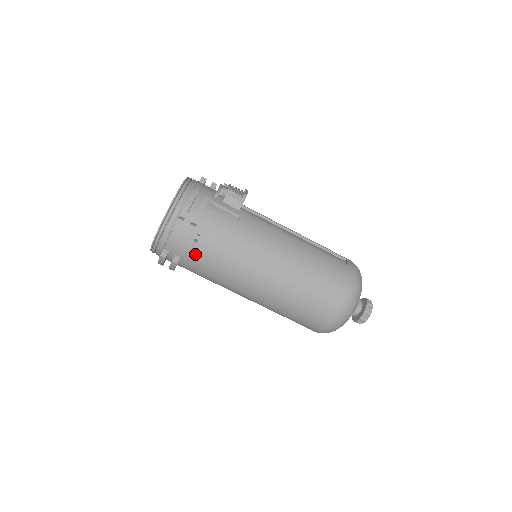
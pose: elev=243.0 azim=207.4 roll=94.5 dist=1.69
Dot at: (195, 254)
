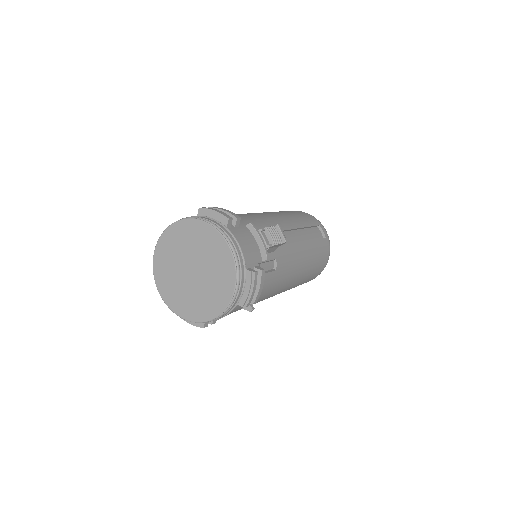
Dot at: occluded
